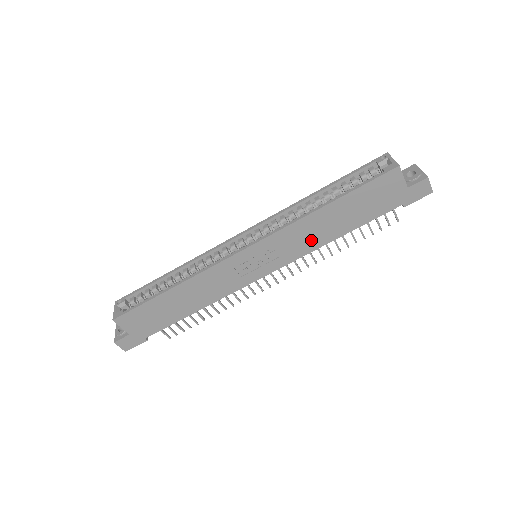
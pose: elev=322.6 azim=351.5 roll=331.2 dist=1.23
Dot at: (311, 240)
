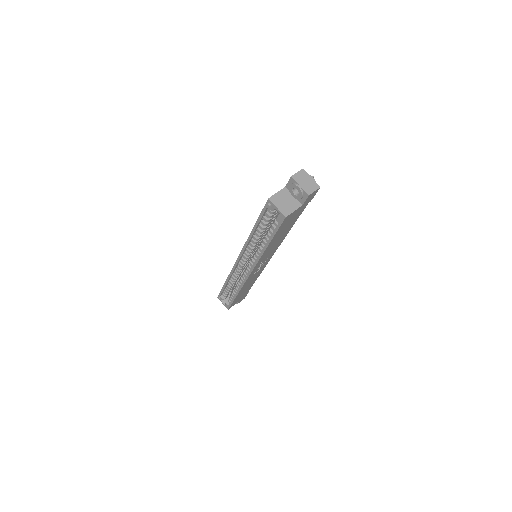
Dot at: (276, 245)
